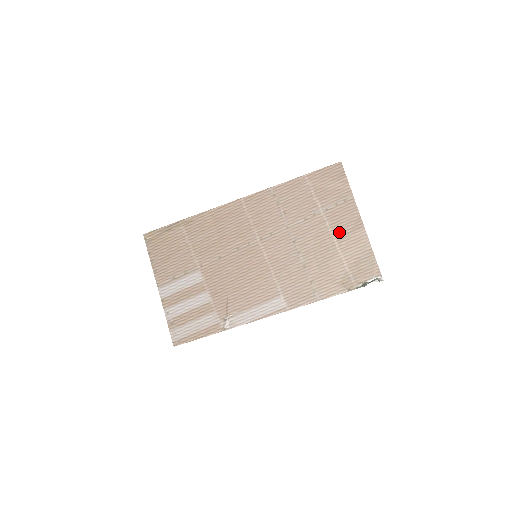
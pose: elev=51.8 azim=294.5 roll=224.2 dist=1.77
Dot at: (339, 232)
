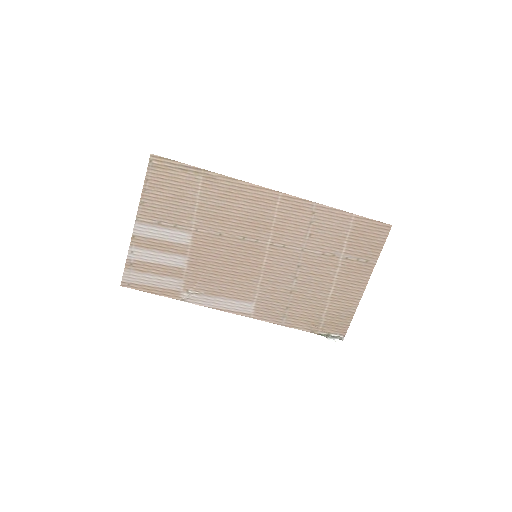
Dot at: (341, 283)
